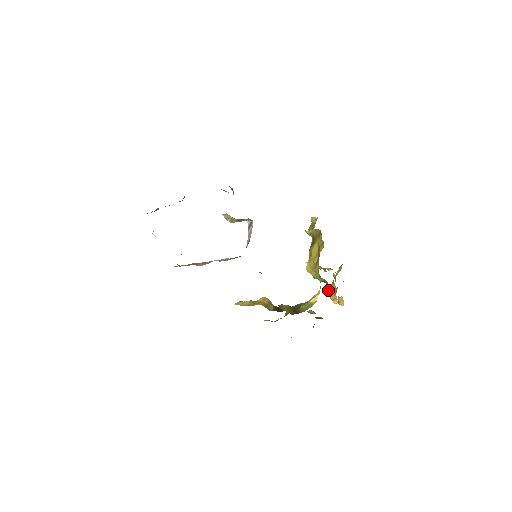
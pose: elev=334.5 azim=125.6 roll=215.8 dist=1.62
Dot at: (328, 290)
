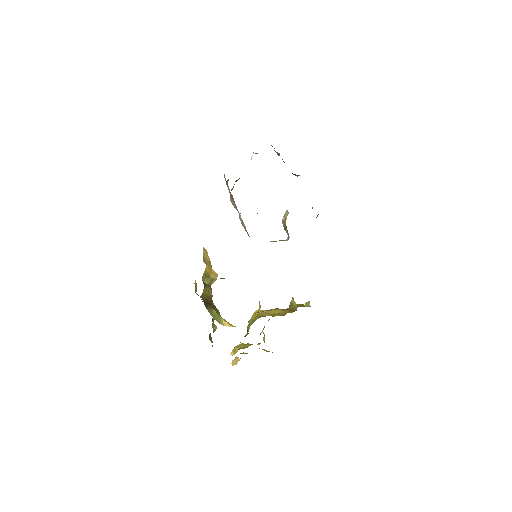
Dot at: (243, 343)
